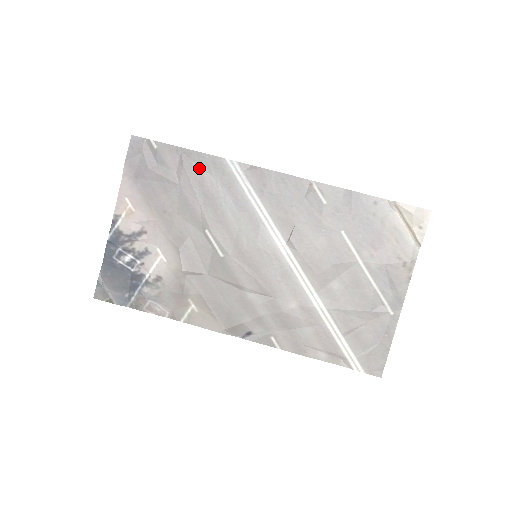
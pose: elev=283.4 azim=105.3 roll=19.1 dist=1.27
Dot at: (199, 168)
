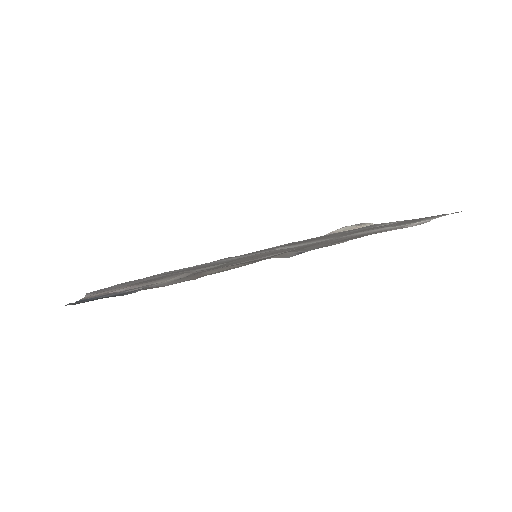
Dot at: occluded
